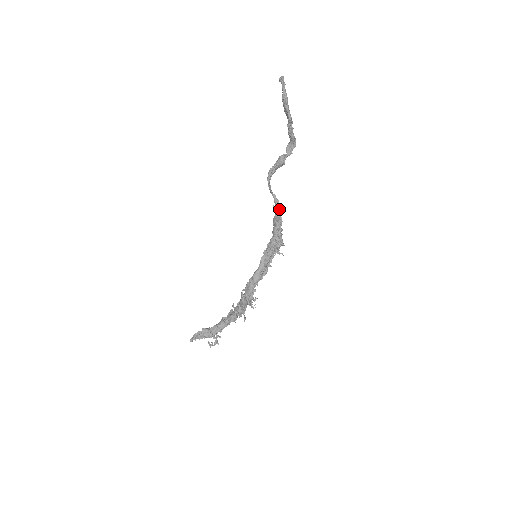
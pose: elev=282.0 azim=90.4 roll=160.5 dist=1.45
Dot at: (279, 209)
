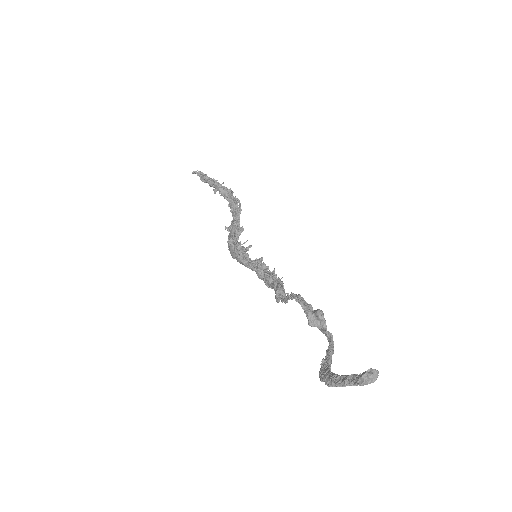
Dot at: occluded
